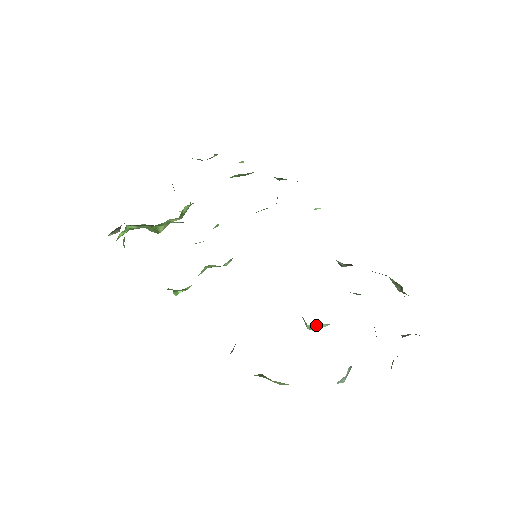
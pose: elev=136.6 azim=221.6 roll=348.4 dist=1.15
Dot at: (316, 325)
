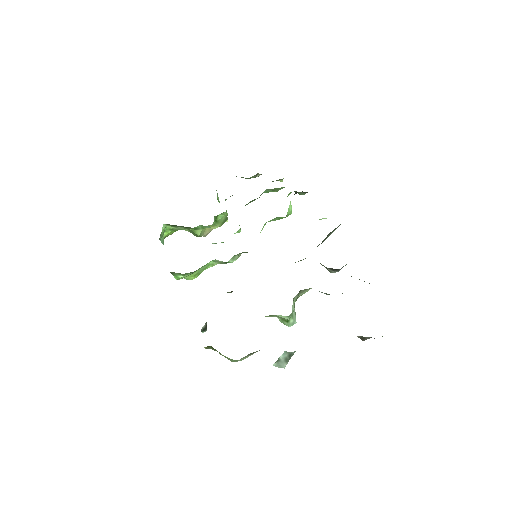
Dot at: (278, 315)
